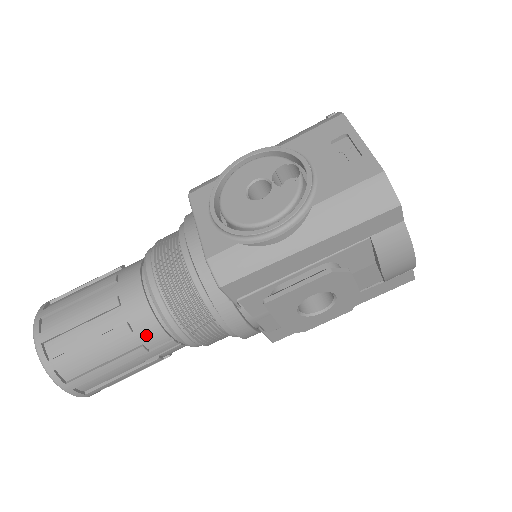
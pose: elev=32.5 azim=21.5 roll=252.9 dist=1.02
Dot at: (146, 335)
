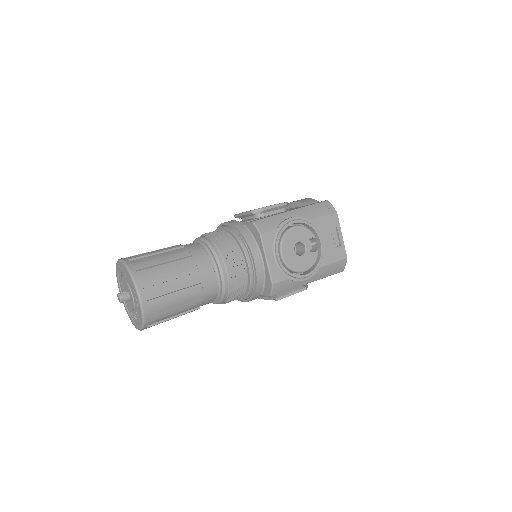
Dot at: (205, 303)
